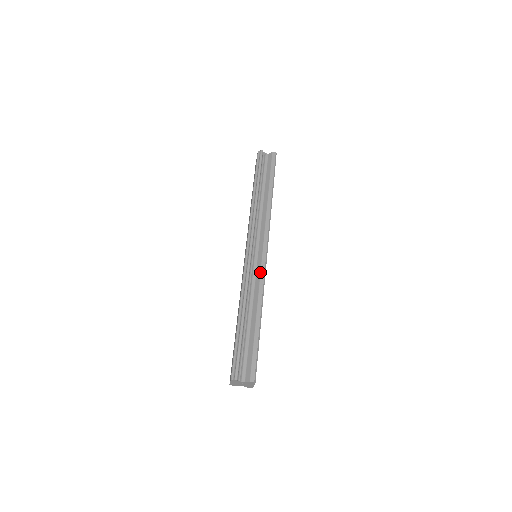
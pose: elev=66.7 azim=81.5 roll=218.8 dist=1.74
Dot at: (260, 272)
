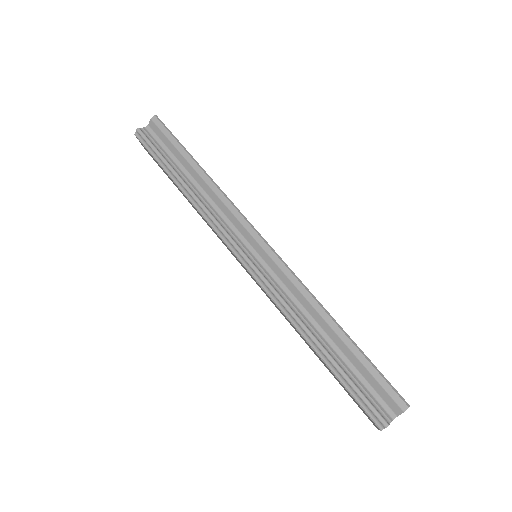
Dot at: (282, 273)
